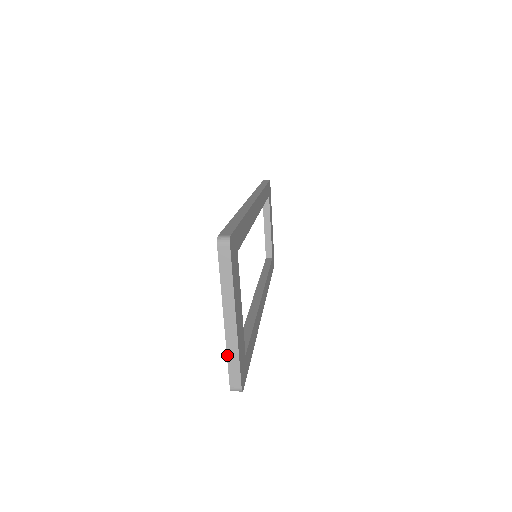
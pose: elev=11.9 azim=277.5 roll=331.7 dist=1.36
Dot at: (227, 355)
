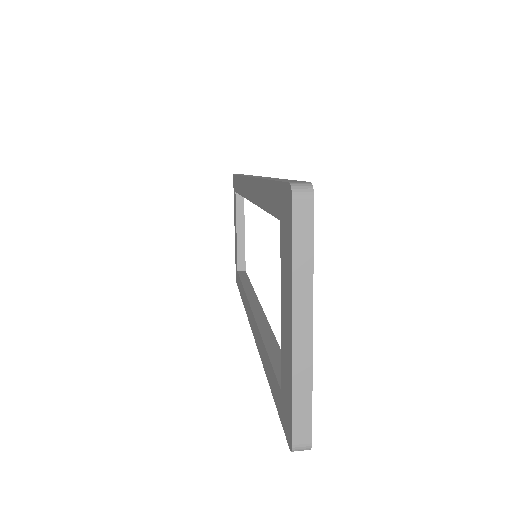
Dot at: (292, 389)
